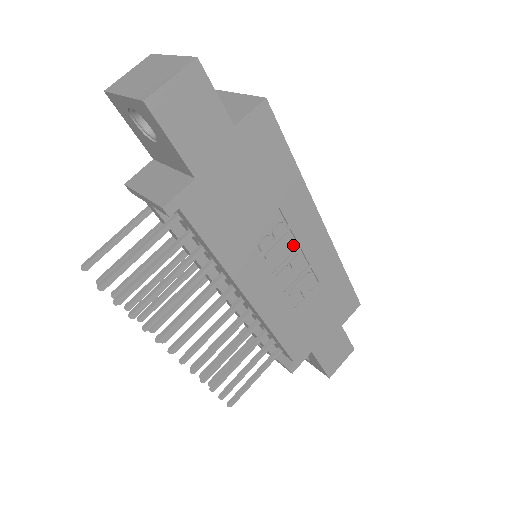
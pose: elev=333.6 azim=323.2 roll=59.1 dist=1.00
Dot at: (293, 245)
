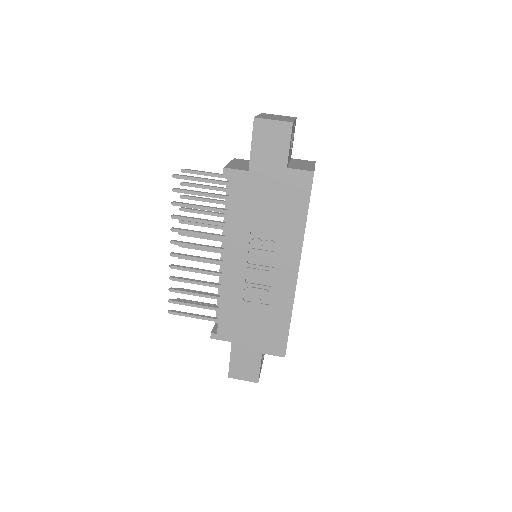
Dot at: (271, 263)
